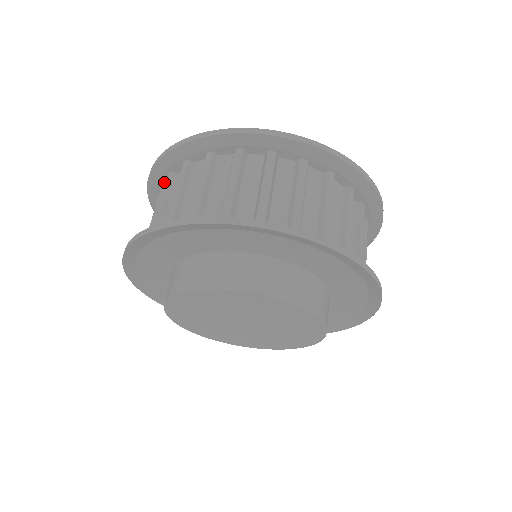
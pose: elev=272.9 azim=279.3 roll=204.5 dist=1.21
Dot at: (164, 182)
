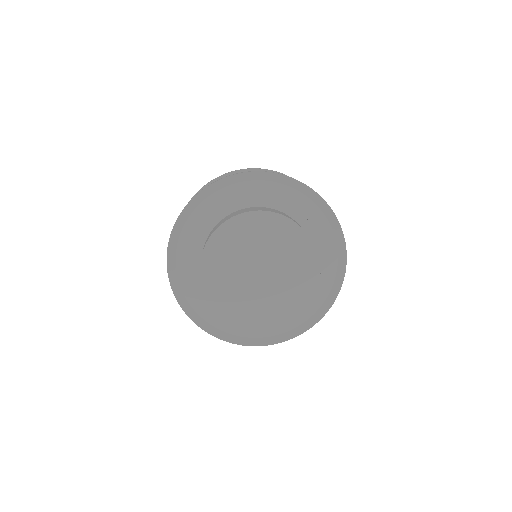
Dot at: occluded
